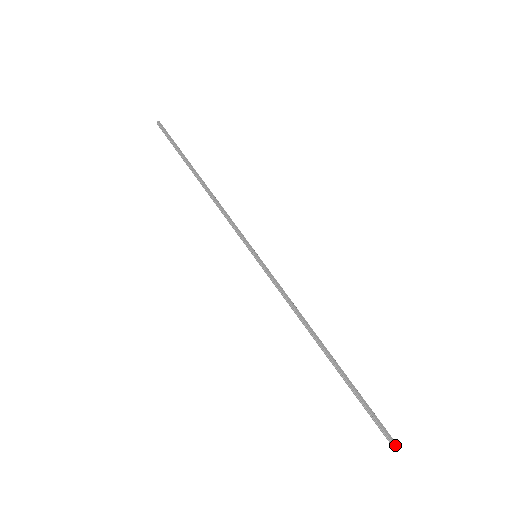
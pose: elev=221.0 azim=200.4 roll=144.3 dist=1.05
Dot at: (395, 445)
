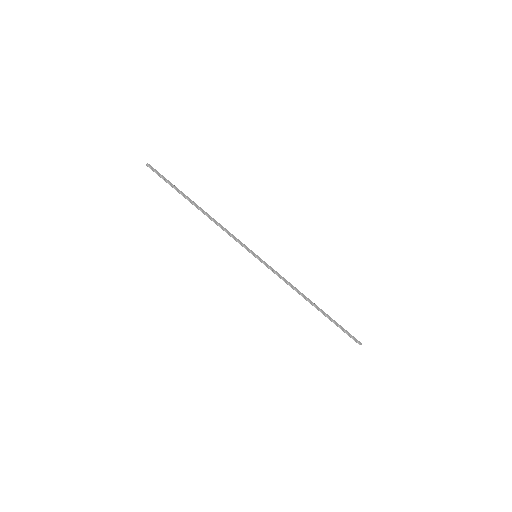
Dot at: (360, 343)
